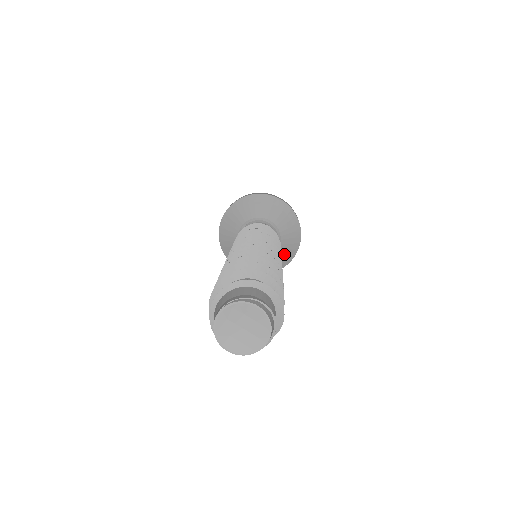
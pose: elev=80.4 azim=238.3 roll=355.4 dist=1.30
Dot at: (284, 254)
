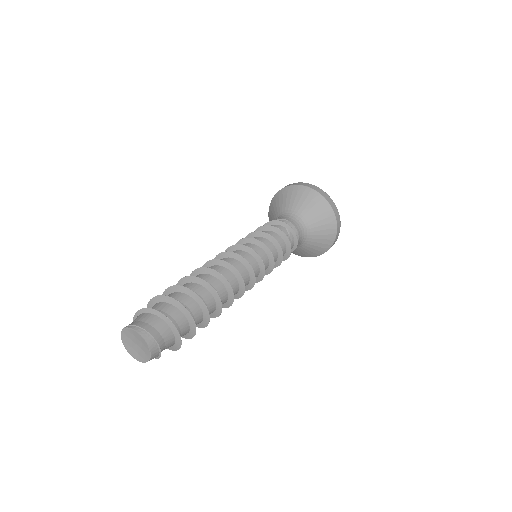
Dot at: (318, 243)
